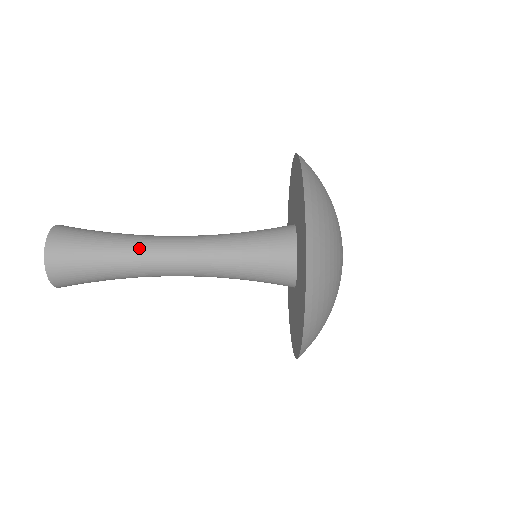
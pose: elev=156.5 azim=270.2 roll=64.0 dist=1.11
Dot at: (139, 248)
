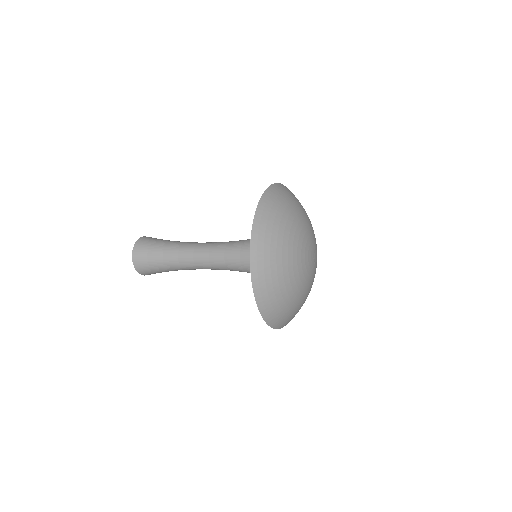
Dot at: (183, 250)
